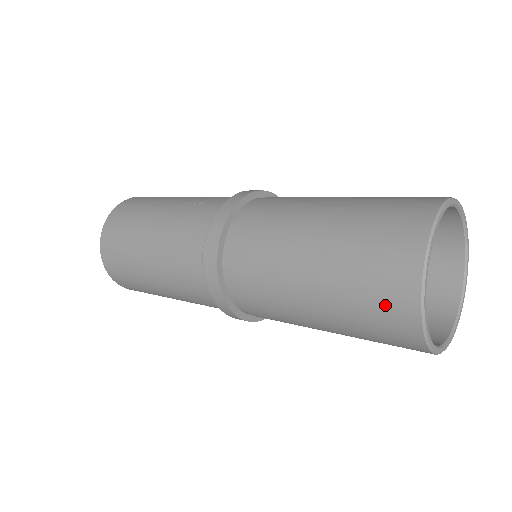
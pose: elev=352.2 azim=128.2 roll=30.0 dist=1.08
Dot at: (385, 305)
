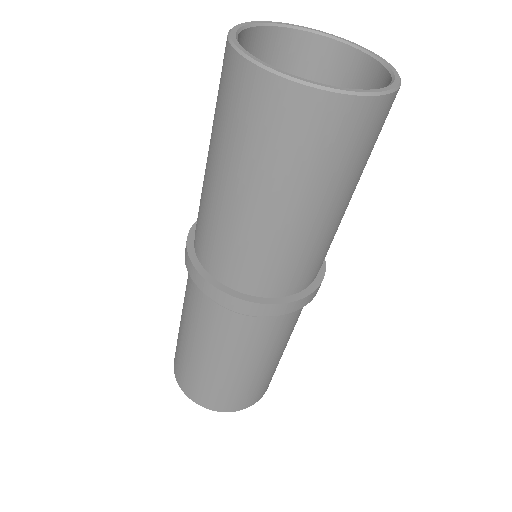
Dot at: (255, 110)
